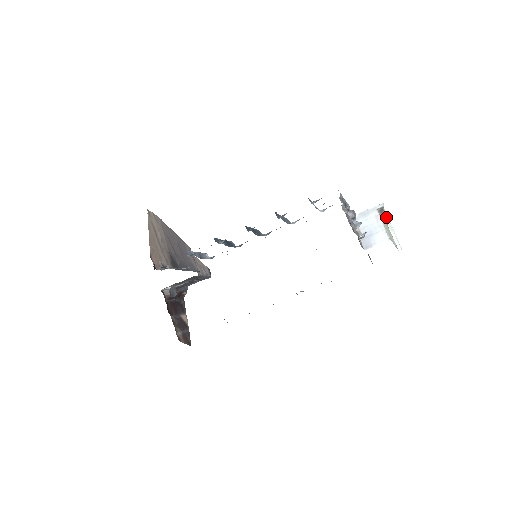
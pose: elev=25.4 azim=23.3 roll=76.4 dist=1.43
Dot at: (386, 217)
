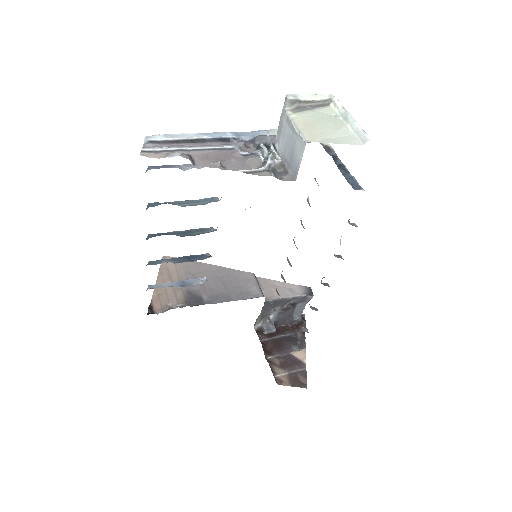
Dot at: (335, 106)
